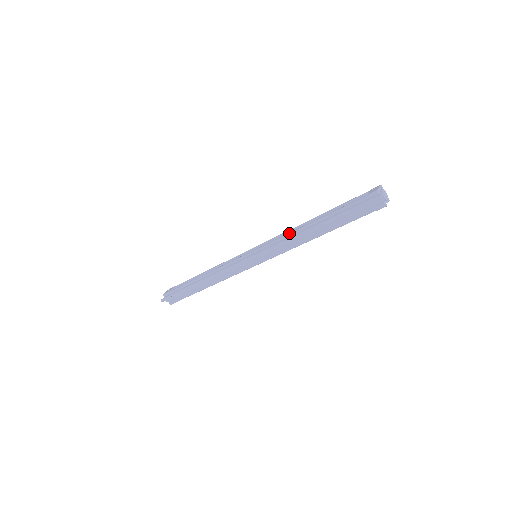
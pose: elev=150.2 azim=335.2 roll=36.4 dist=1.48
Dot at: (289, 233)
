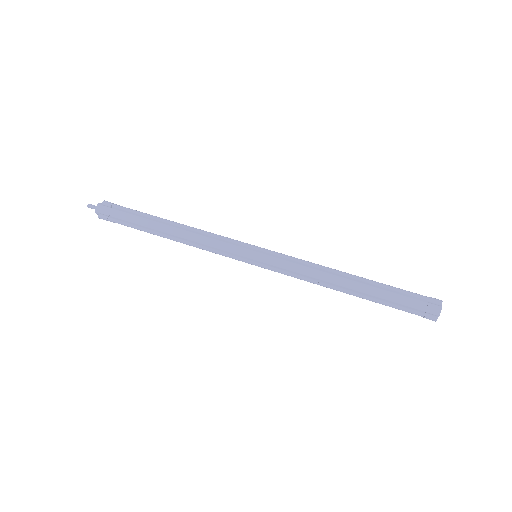
Dot at: occluded
